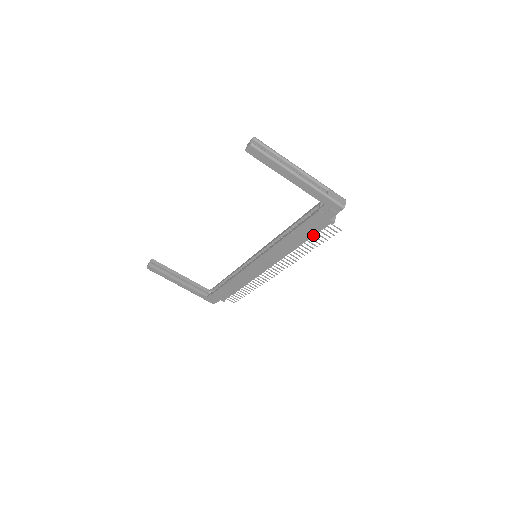
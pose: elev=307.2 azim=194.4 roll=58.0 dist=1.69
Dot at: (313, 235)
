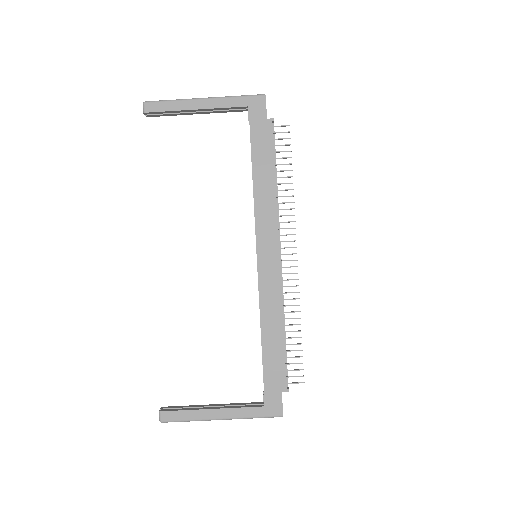
Dot at: (272, 154)
